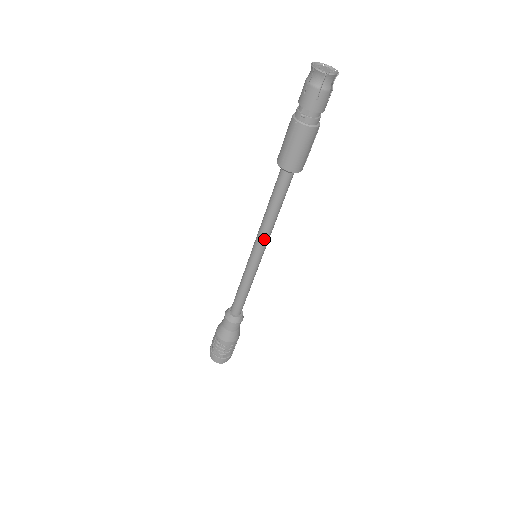
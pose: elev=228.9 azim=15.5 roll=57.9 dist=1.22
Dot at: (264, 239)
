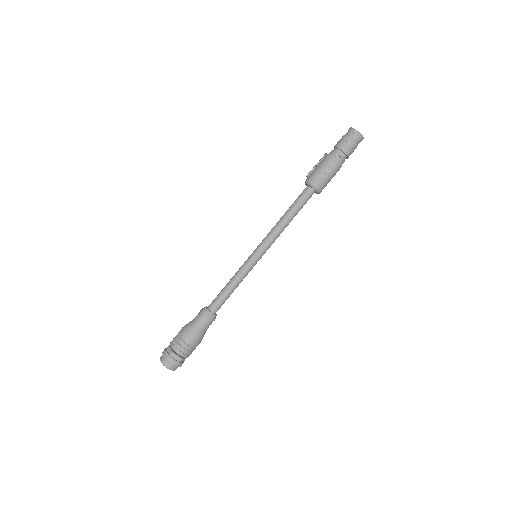
Dot at: (274, 241)
